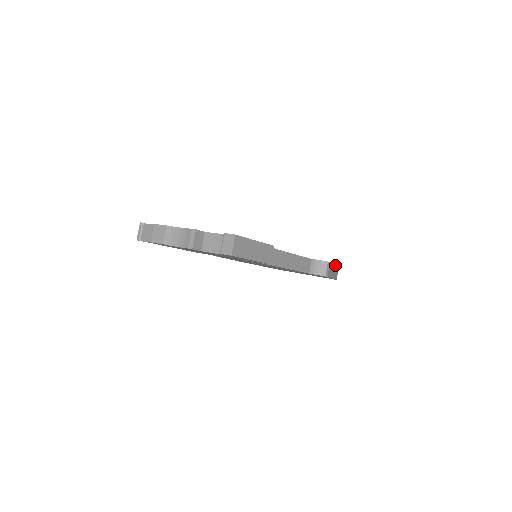
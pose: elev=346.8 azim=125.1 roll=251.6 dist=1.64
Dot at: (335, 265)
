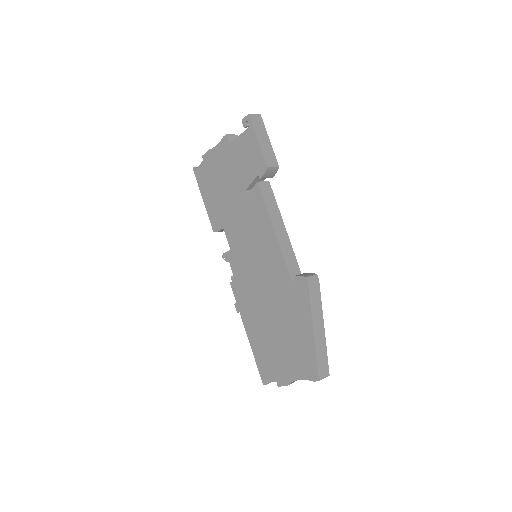
Dot at: occluded
